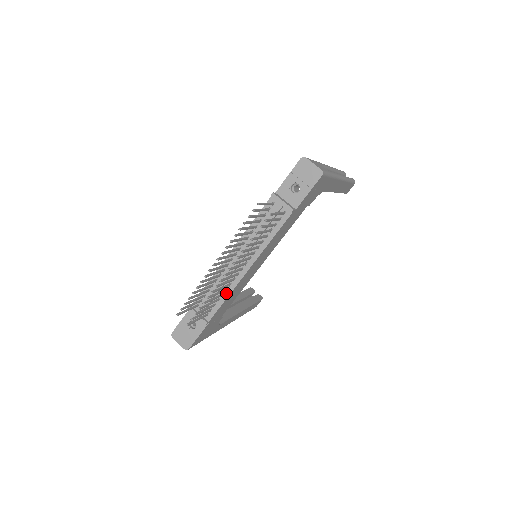
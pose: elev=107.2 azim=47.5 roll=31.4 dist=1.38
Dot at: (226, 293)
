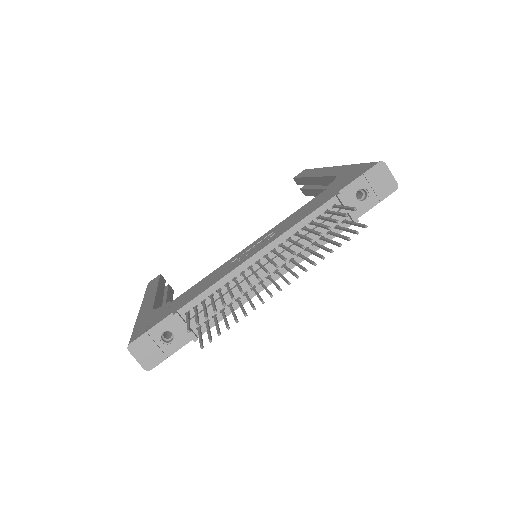
Dot at: (236, 303)
